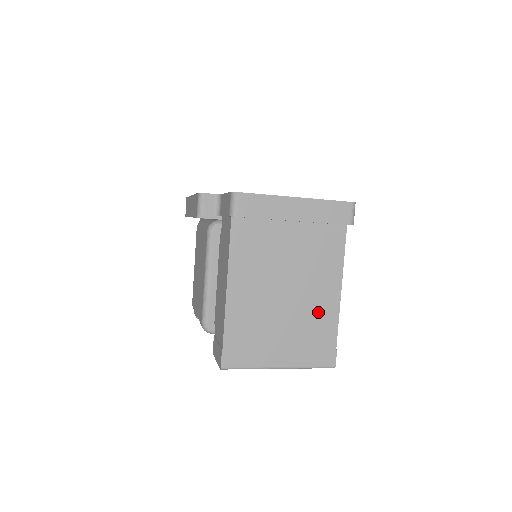
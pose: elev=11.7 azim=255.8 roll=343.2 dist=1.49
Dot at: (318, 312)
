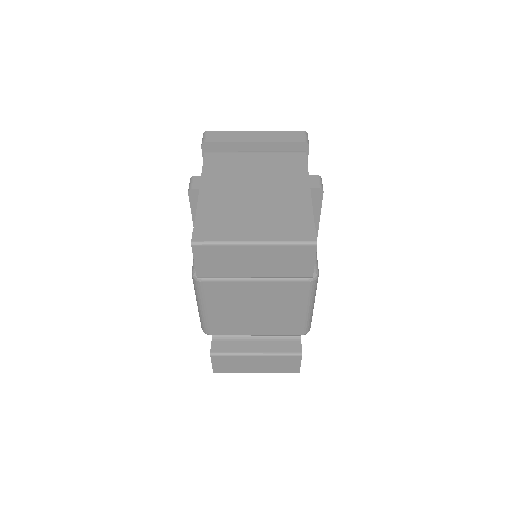
Dot at: (289, 202)
